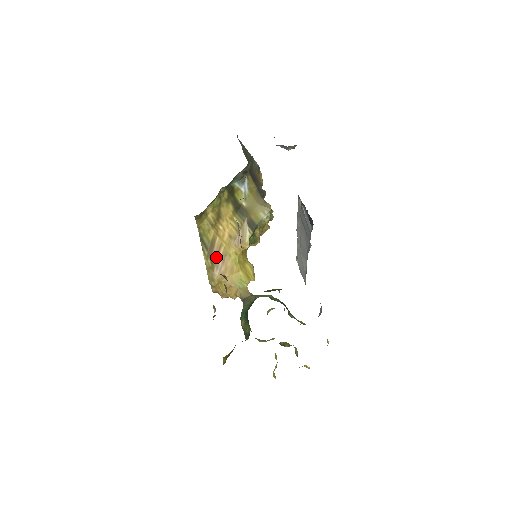
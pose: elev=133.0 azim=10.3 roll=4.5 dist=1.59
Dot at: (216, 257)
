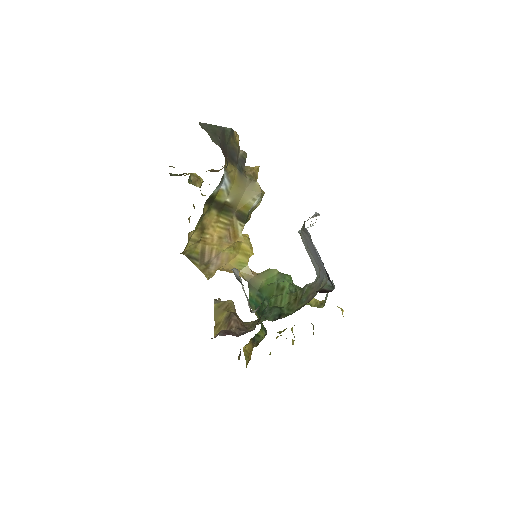
Dot at: (209, 260)
